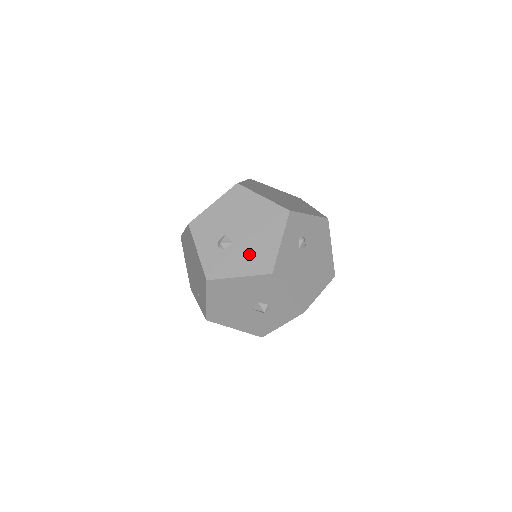
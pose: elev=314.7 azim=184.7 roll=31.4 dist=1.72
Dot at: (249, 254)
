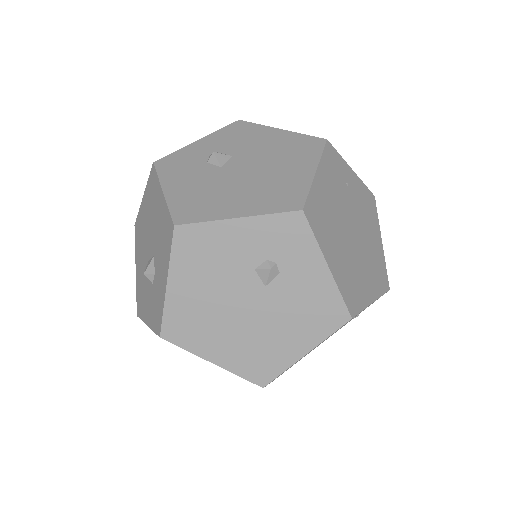
Dot at: (205, 189)
